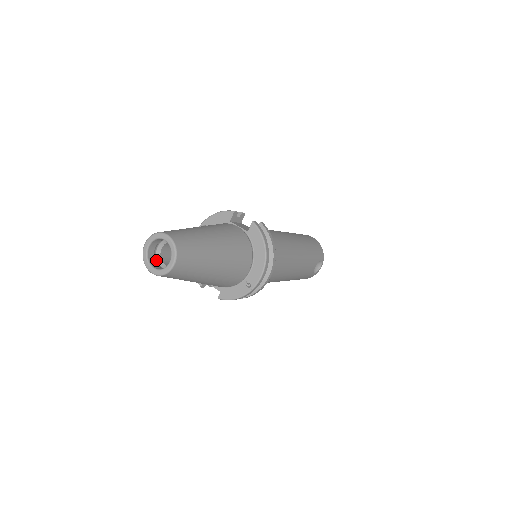
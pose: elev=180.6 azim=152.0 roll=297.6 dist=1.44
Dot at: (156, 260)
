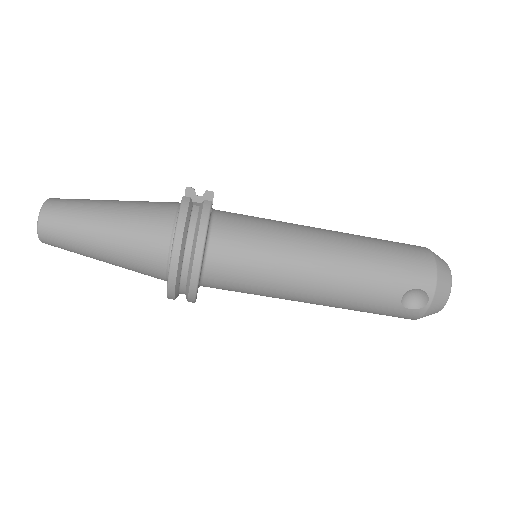
Dot at: occluded
